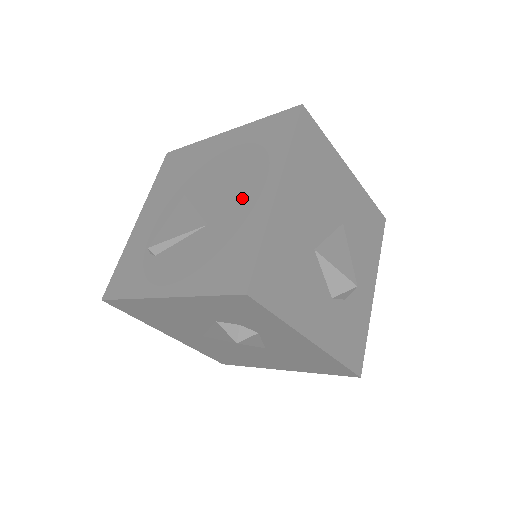
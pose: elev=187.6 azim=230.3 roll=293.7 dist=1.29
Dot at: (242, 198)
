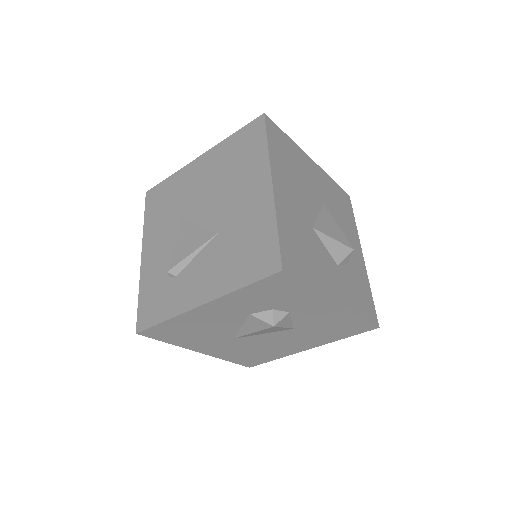
Dot at: (242, 201)
